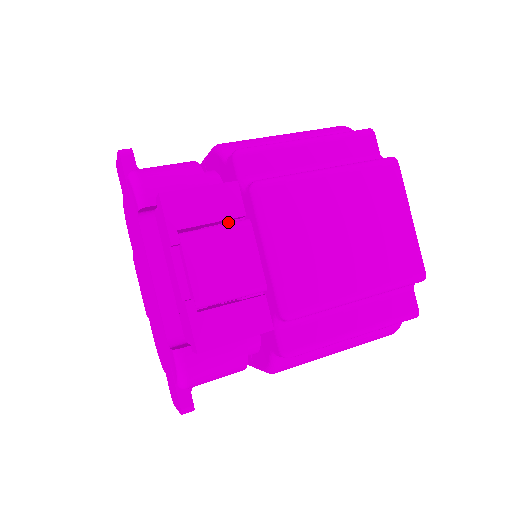
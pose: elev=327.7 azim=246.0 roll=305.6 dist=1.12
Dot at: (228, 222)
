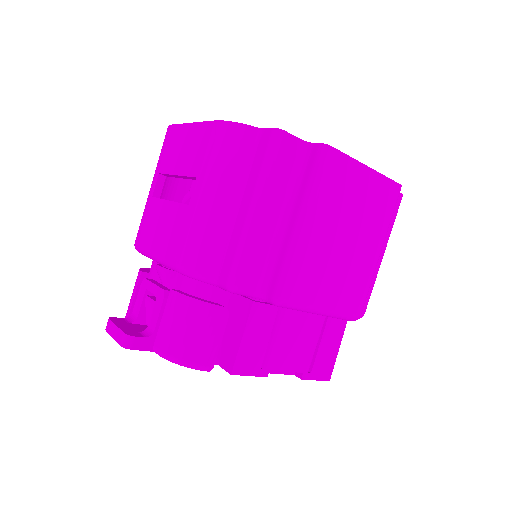
Dot at: occluded
